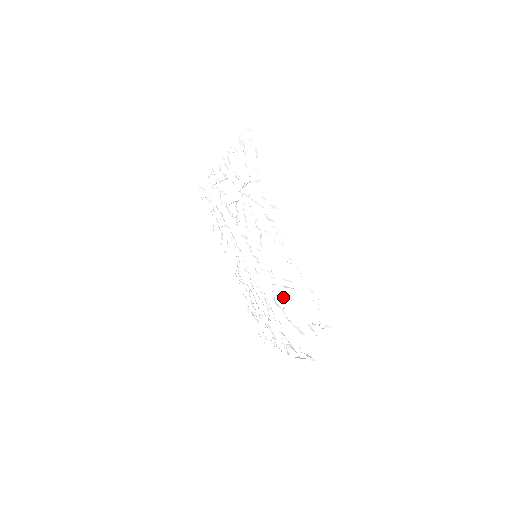
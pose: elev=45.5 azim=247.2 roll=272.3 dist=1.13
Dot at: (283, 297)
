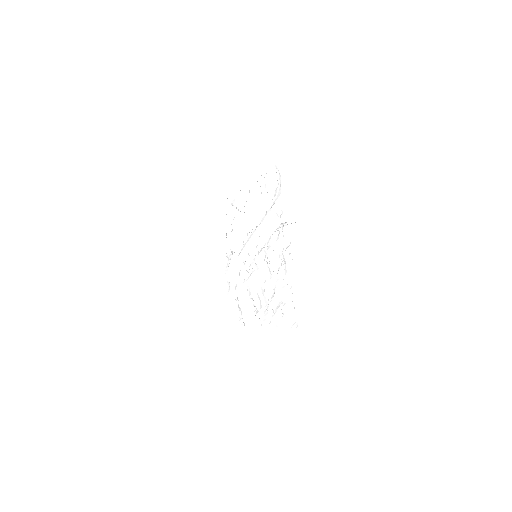
Dot at: occluded
